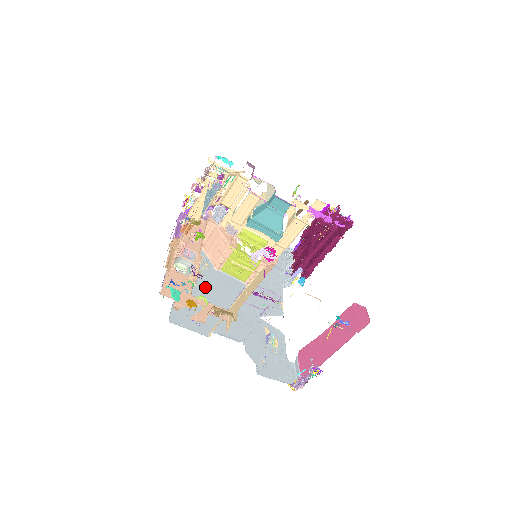
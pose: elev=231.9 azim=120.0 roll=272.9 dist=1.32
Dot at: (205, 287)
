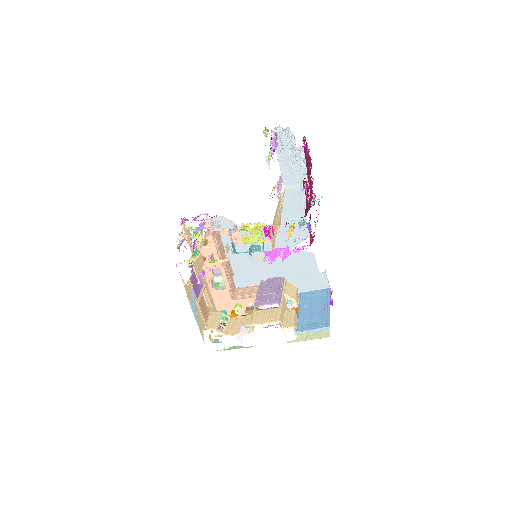
Dot at: (243, 250)
